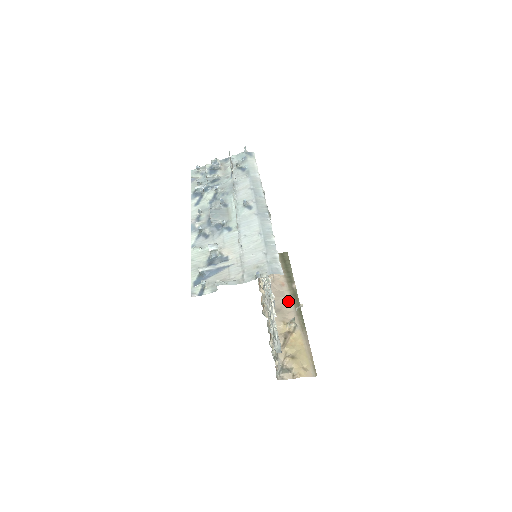
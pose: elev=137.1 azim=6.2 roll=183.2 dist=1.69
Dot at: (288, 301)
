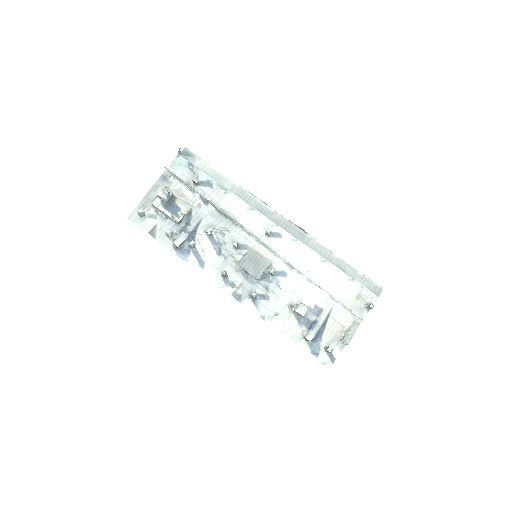
Dot at: occluded
